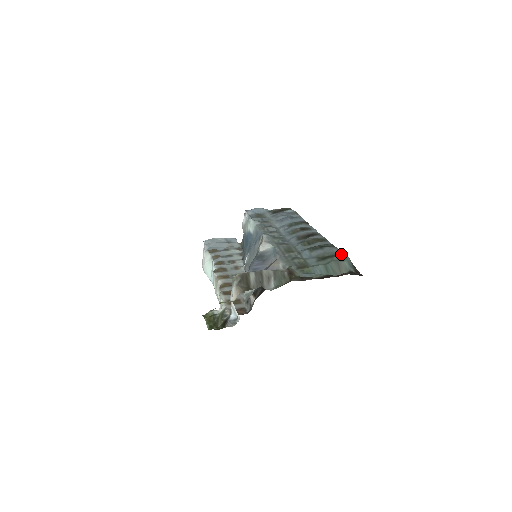
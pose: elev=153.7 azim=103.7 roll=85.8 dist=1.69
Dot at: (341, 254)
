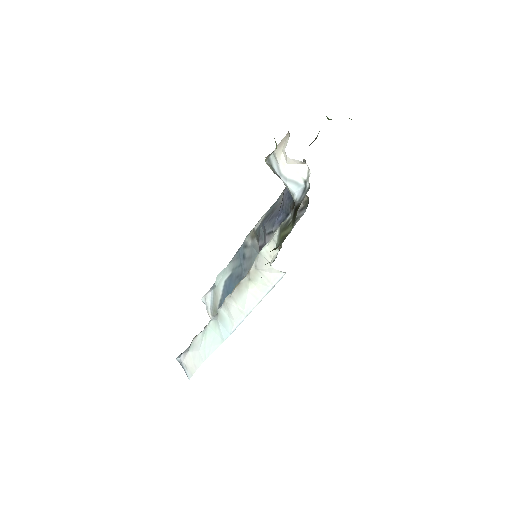
Dot at: occluded
